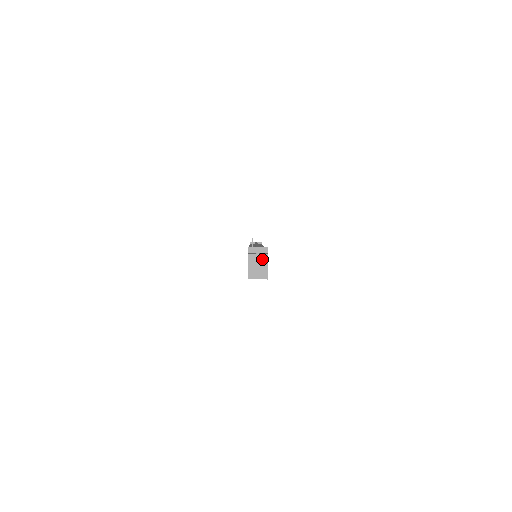
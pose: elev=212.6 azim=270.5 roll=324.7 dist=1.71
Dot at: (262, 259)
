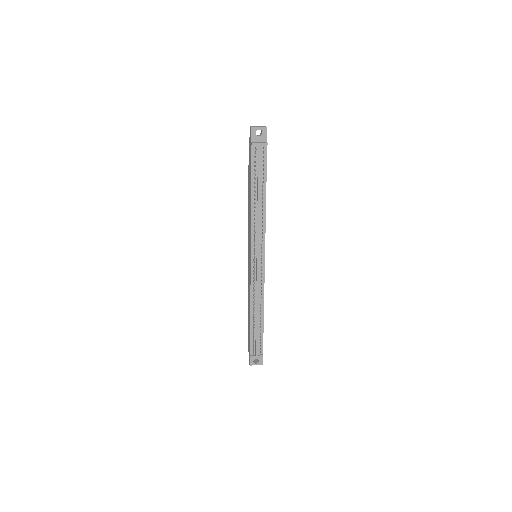
Dot at: (258, 363)
